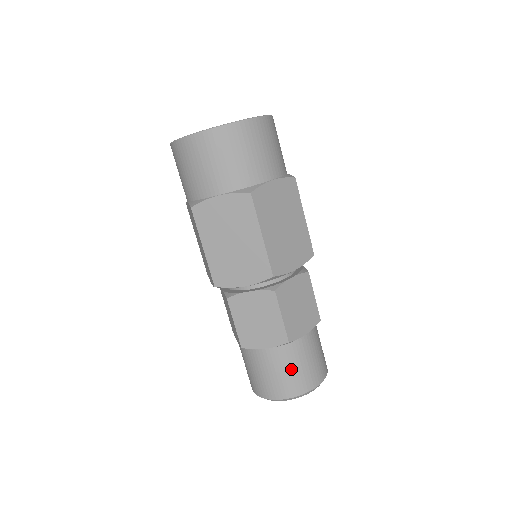
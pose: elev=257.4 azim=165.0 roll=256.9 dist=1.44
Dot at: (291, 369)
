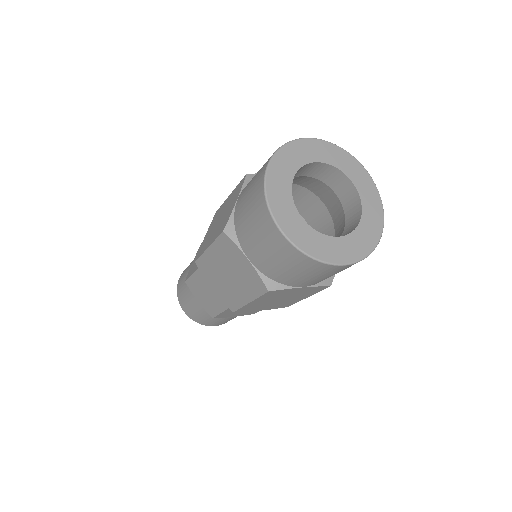
Dot at: occluded
